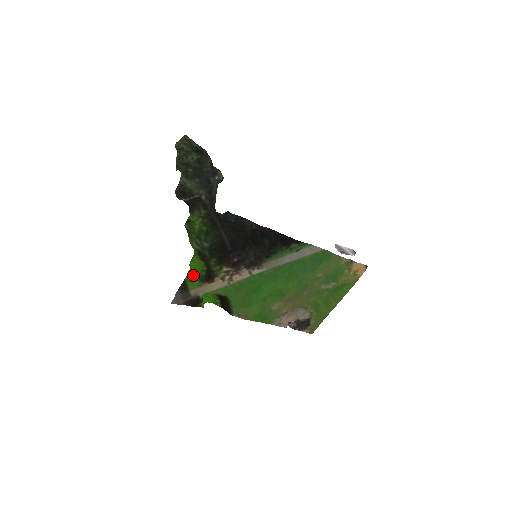
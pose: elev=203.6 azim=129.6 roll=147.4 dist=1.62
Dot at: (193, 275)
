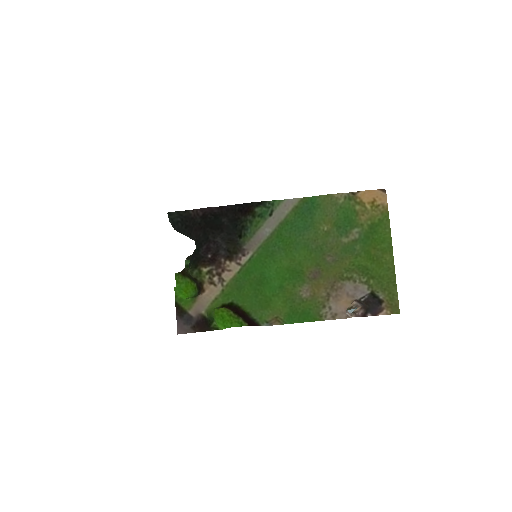
Dot at: (188, 297)
